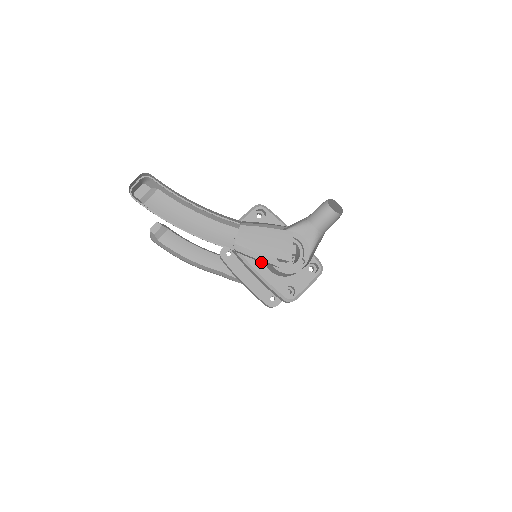
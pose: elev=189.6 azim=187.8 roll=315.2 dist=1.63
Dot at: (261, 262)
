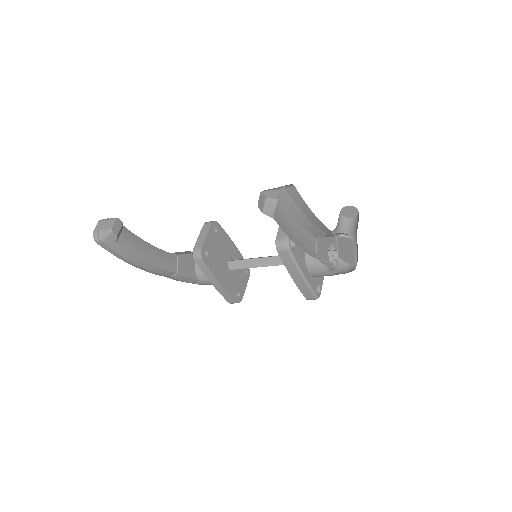
Dot at: (305, 266)
